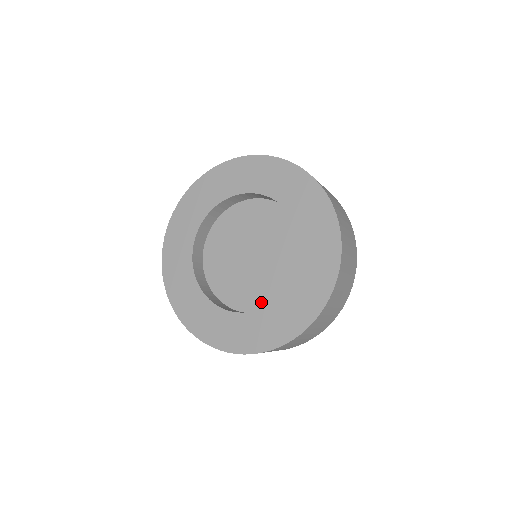
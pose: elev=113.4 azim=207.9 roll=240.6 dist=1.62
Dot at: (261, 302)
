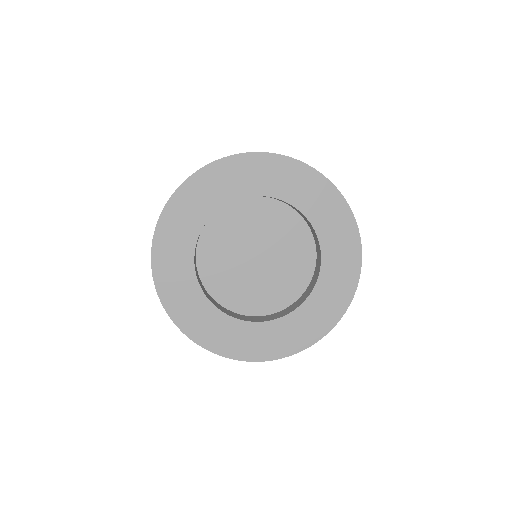
Dot at: (265, 306)
